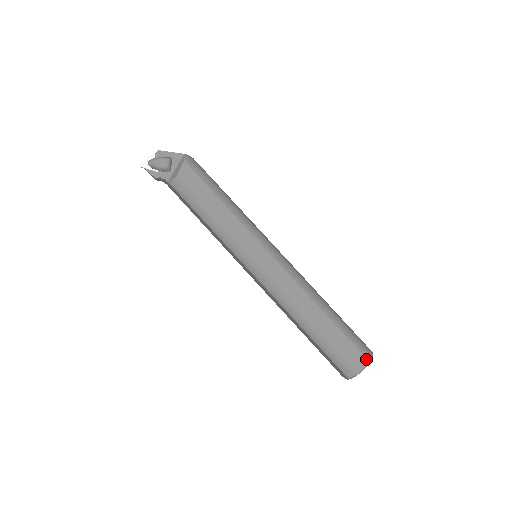
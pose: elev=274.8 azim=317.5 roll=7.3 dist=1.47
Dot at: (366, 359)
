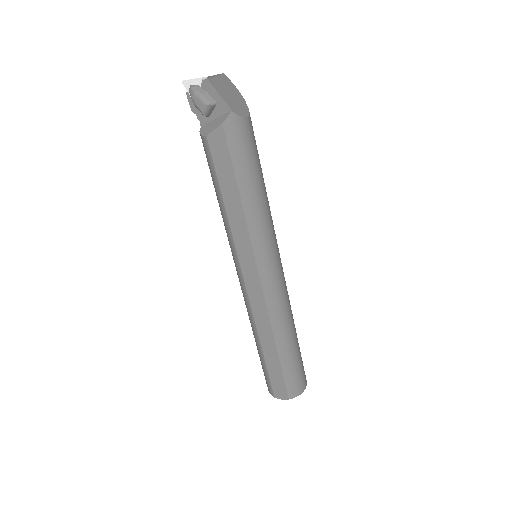
Dot at: (288, 397)
